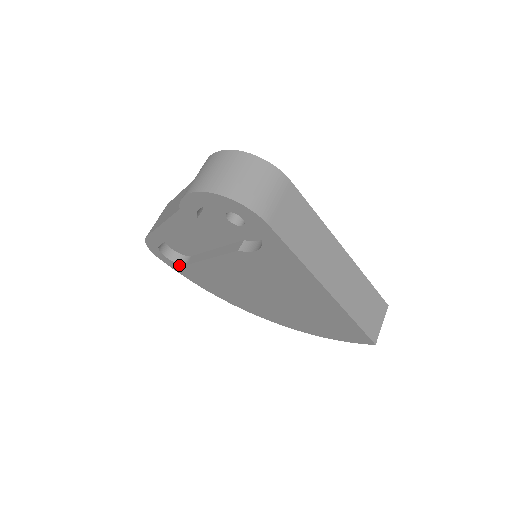
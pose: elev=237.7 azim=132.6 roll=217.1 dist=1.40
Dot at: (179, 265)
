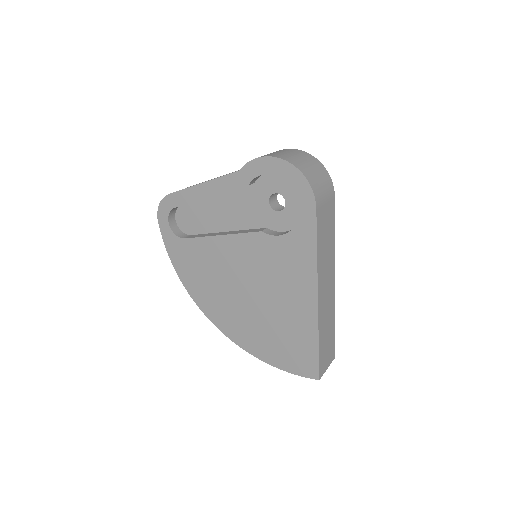
Dot at: (175, 237)
